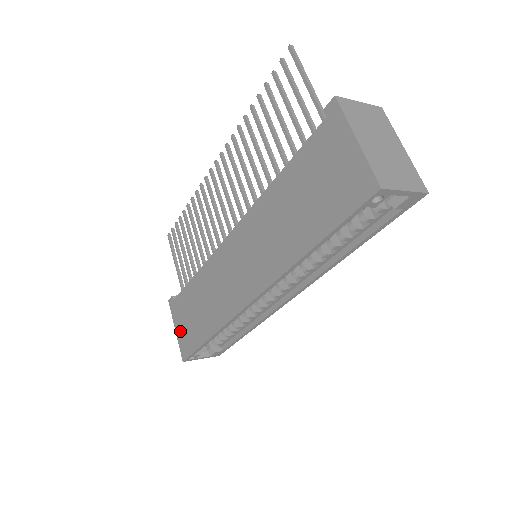
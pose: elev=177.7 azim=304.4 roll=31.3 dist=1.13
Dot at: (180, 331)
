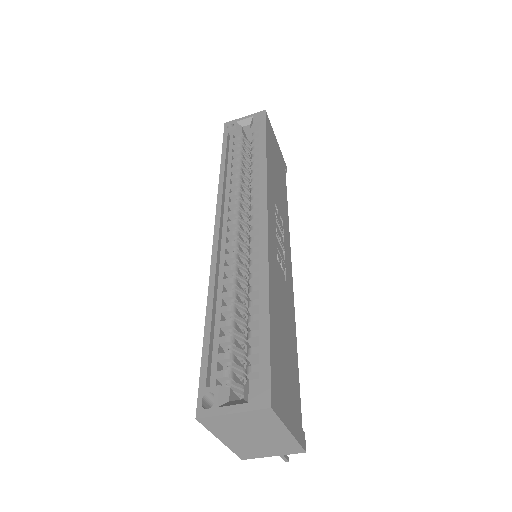
Dot at: occluded
